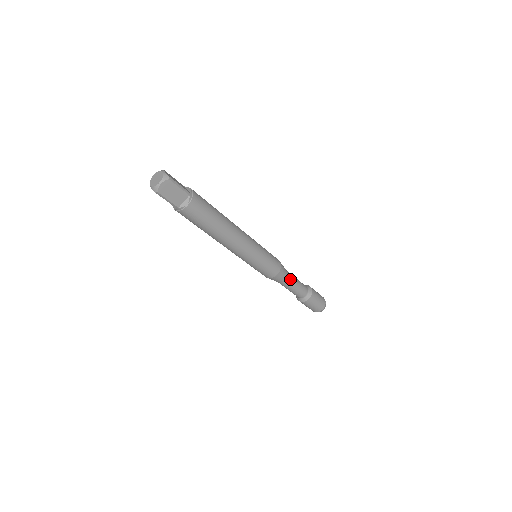
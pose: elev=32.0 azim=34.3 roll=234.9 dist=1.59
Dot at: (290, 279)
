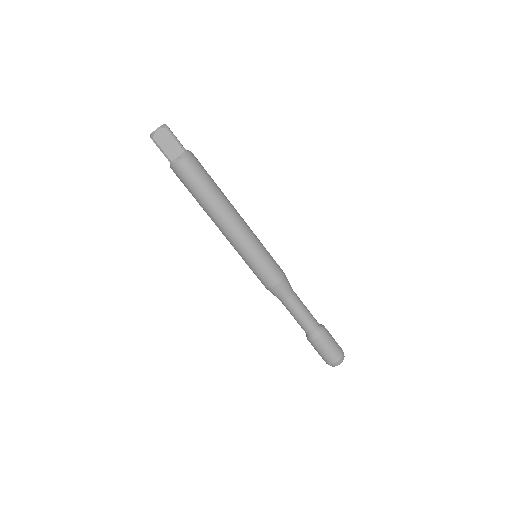
Dot at: (295, 300)
